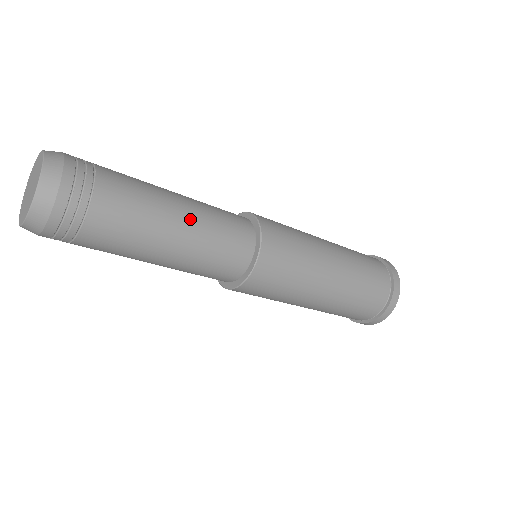
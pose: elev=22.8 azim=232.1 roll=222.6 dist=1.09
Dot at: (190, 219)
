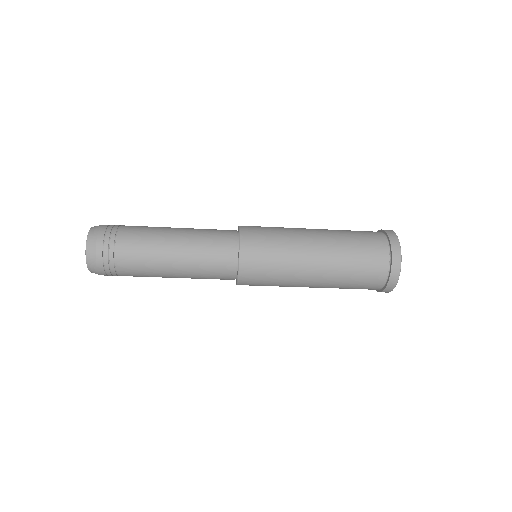
Dot at: (183, 232)
